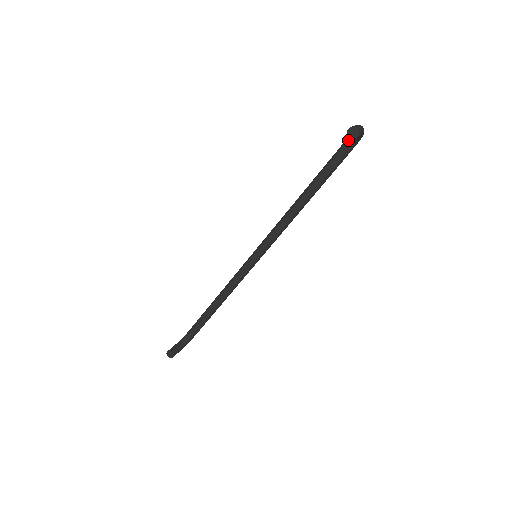
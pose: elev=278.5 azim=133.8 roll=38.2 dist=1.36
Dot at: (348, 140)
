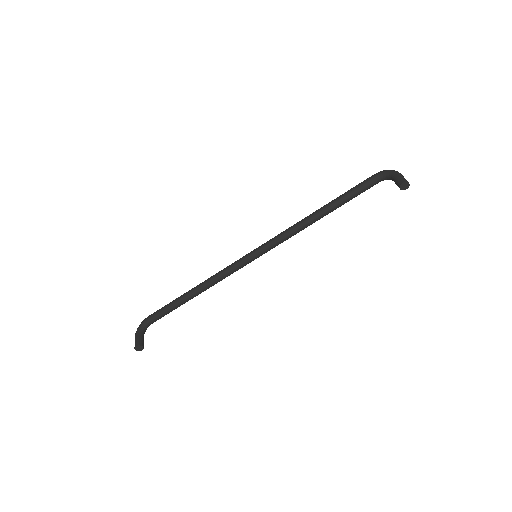
Dot at: (380, 177)
